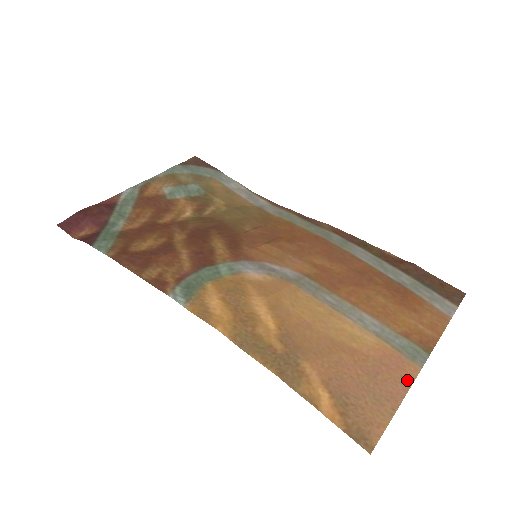
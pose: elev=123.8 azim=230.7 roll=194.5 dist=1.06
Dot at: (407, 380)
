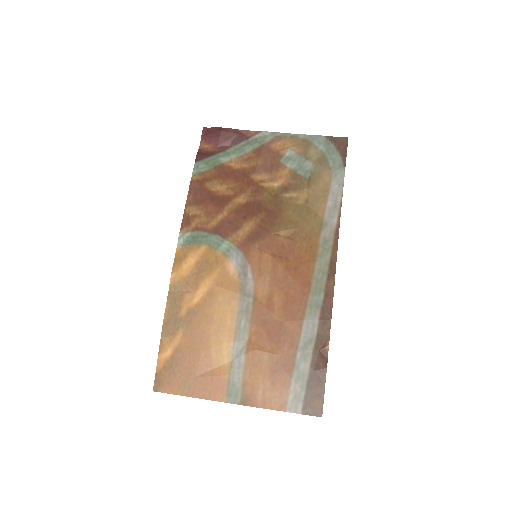
Dot at: (210, 396)
